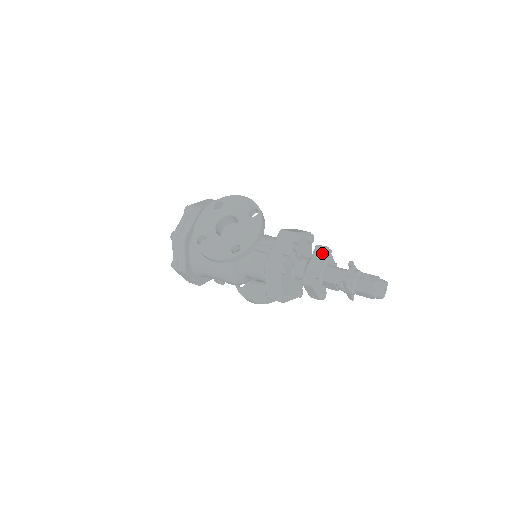
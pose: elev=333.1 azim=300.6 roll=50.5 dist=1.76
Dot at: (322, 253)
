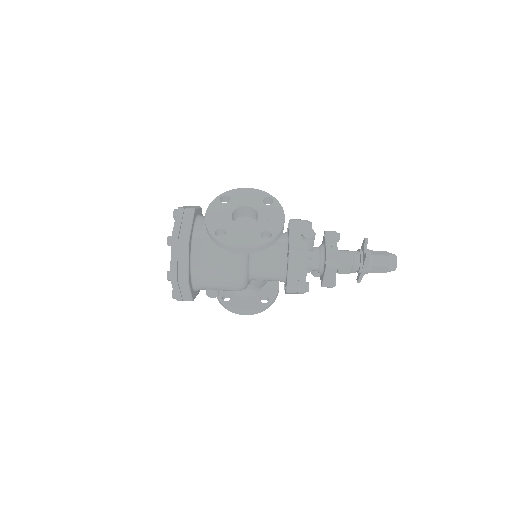
Dot at: (335, 236)
